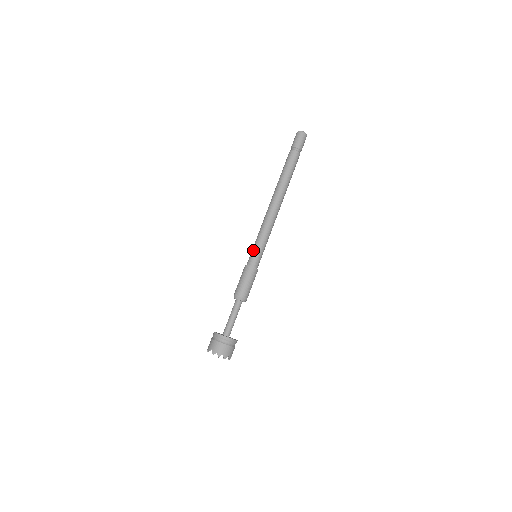
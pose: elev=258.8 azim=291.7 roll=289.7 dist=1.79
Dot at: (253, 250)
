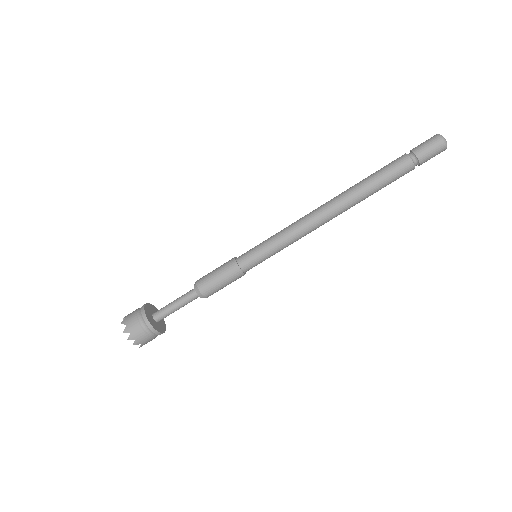
Dot at: (257, 248)
